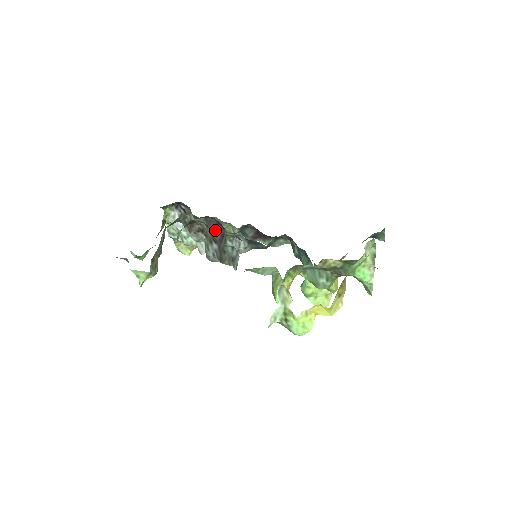
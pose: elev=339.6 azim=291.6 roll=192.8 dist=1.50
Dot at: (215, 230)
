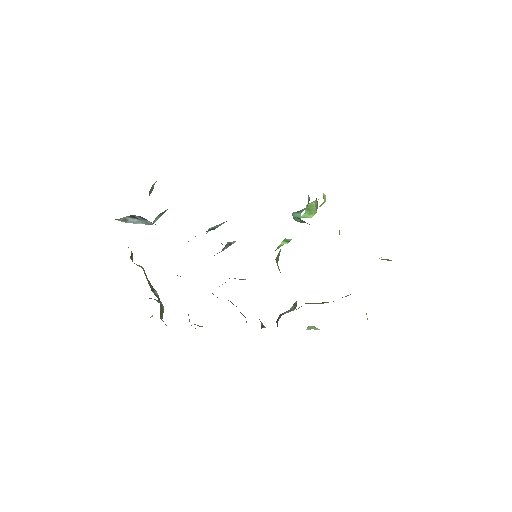
Dot at: occluded
